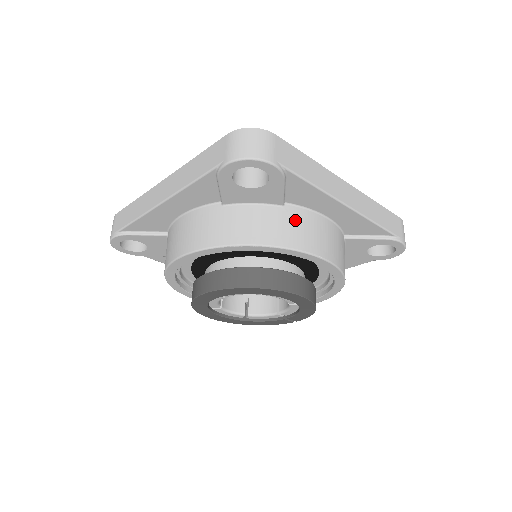
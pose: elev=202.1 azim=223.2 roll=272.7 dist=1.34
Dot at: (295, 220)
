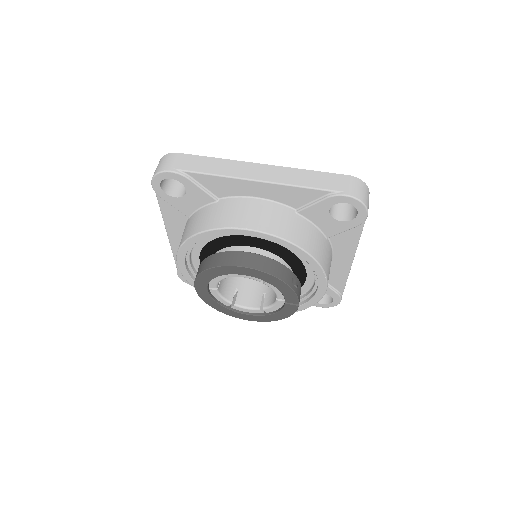
Dot at: (224, 208)
